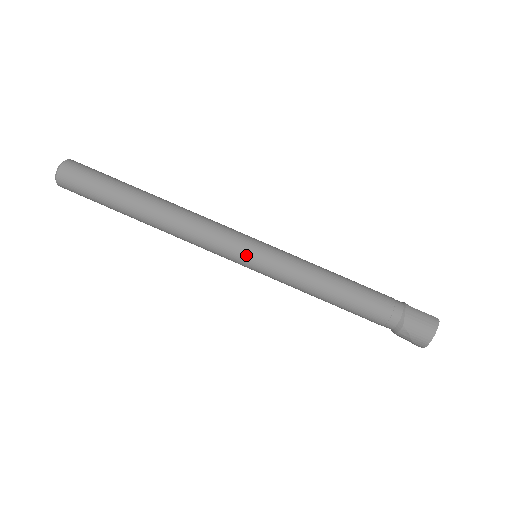
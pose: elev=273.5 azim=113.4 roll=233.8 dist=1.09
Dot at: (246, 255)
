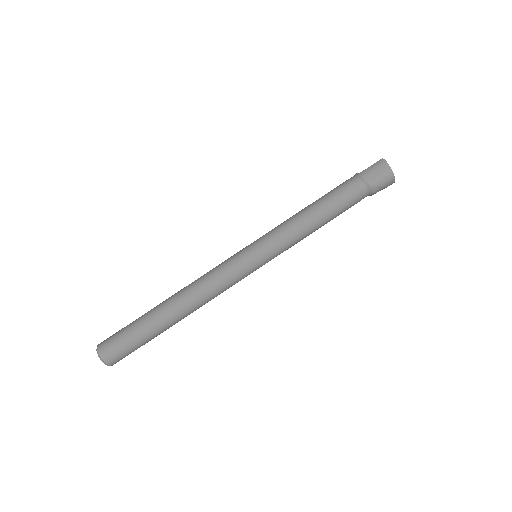
Dot at: (252, 263)
